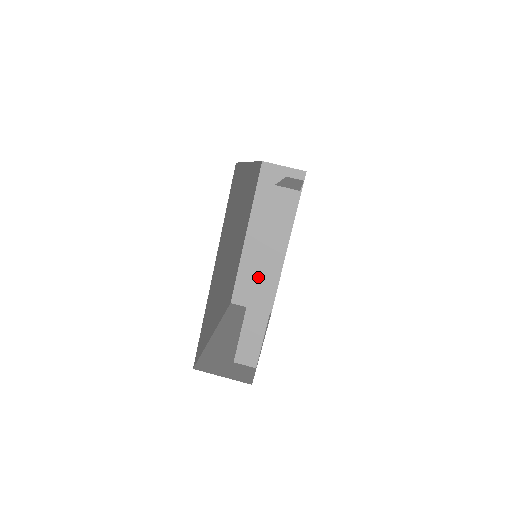
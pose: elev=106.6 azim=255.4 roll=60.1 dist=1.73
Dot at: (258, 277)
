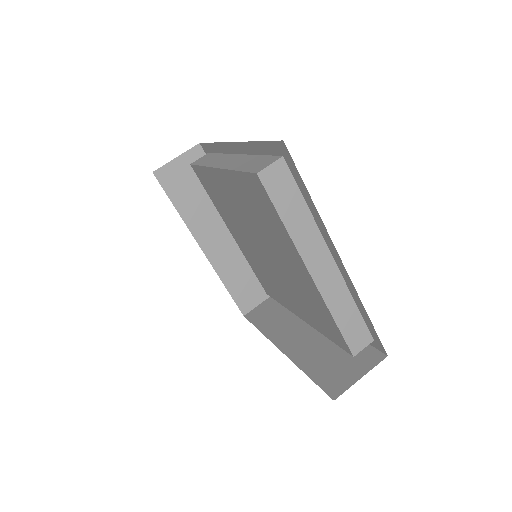
Dot at: (313, 269)
